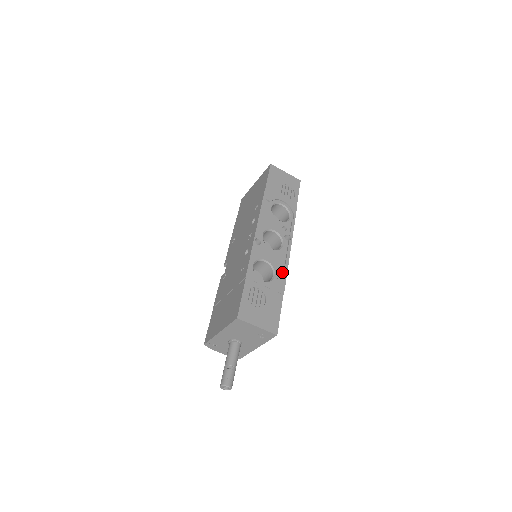
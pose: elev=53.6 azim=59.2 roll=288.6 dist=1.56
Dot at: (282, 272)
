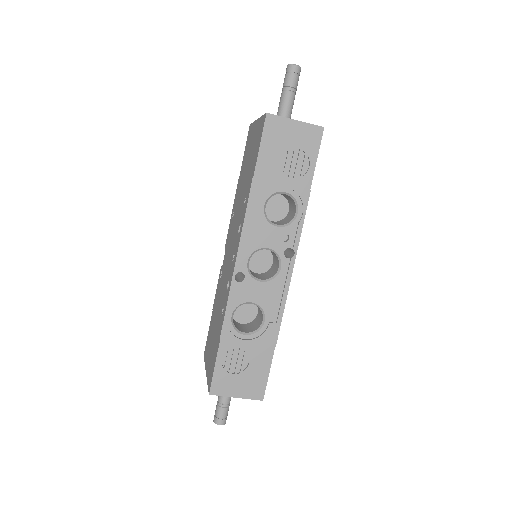
Dot at: (276, 313)
